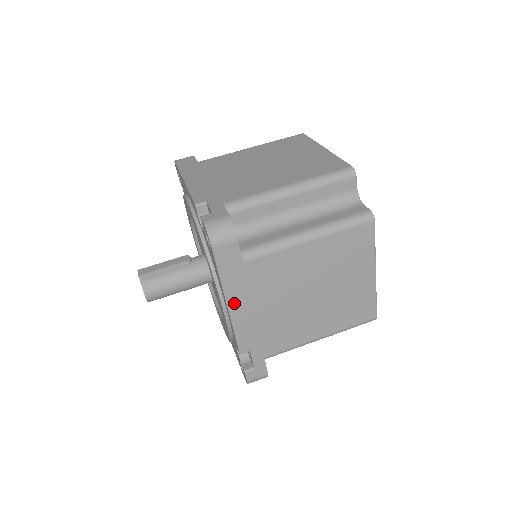
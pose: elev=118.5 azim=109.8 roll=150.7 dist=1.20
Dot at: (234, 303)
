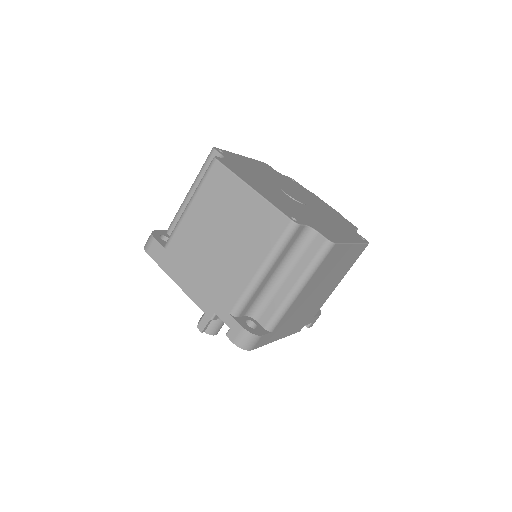
Dot at: (281, 336)
